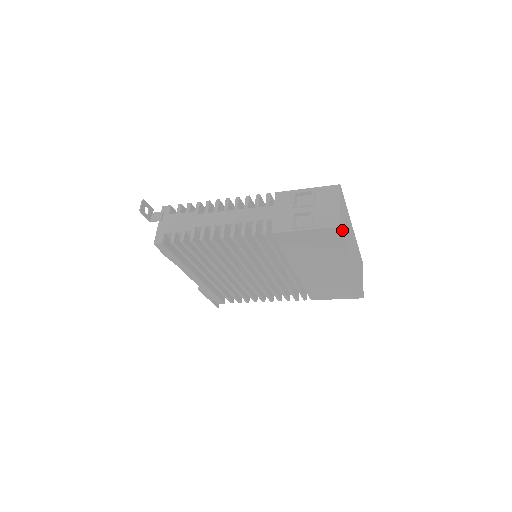
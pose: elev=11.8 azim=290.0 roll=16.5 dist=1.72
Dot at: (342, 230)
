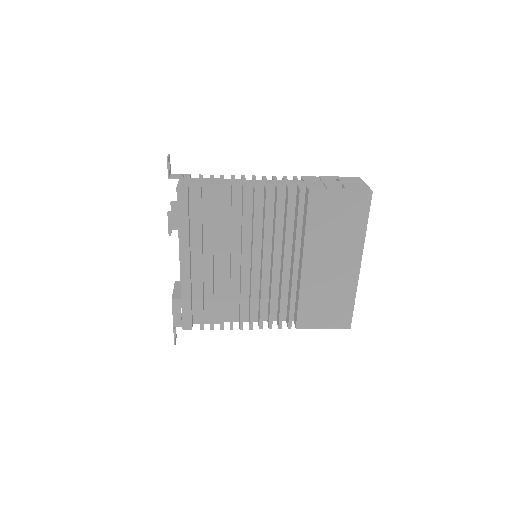
Dot at: (369, 202)
